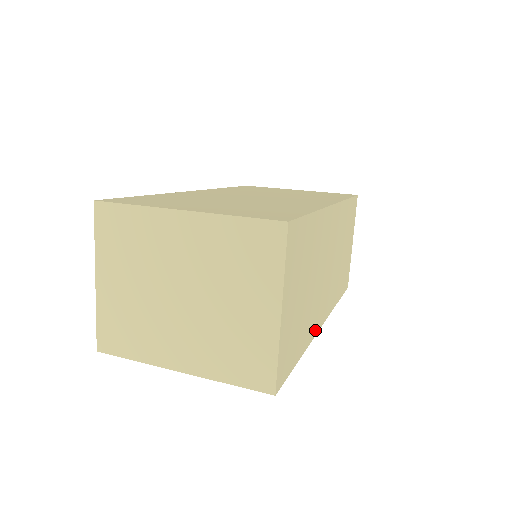
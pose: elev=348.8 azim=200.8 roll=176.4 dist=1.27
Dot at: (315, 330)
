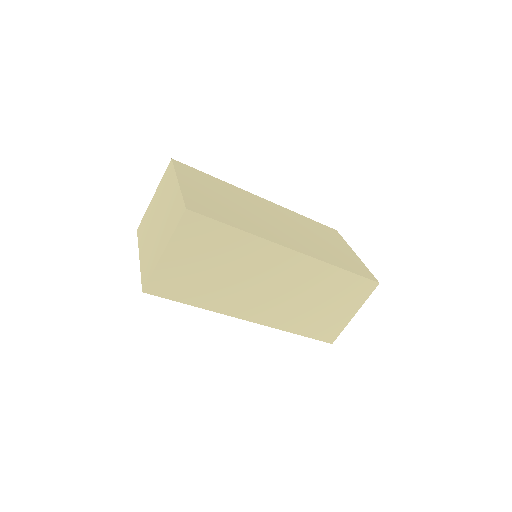
Dot at: (229, 311)
